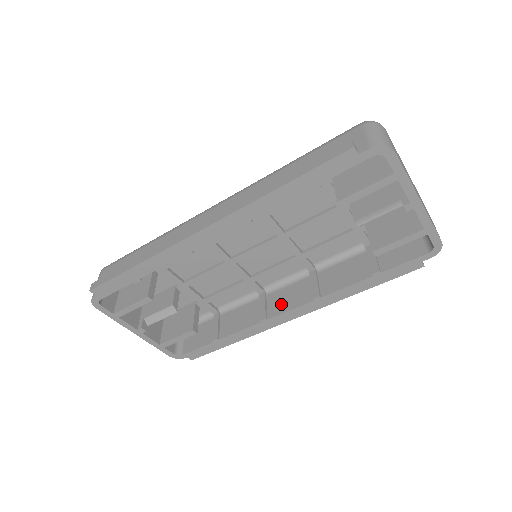
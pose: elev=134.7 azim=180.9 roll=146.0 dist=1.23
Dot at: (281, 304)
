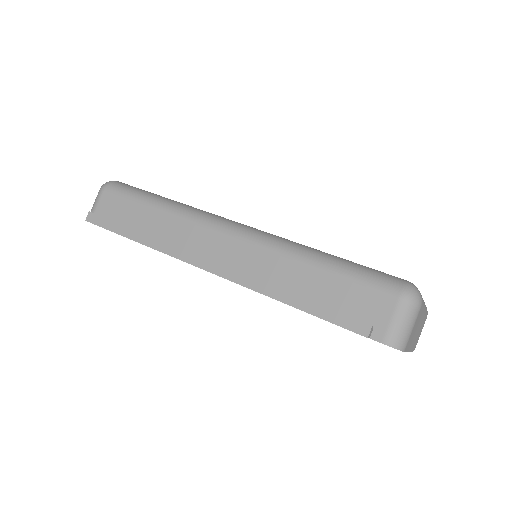
Dot at: occluded
